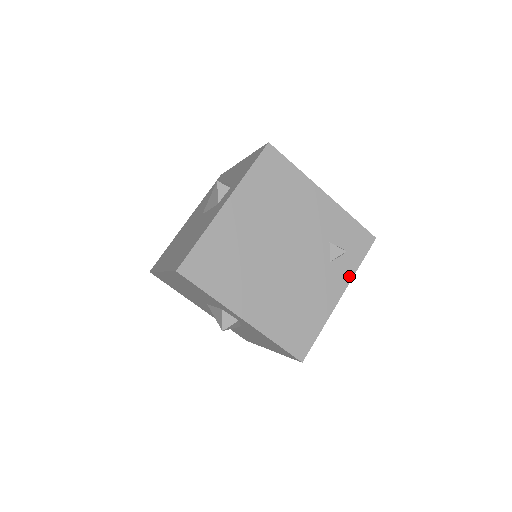
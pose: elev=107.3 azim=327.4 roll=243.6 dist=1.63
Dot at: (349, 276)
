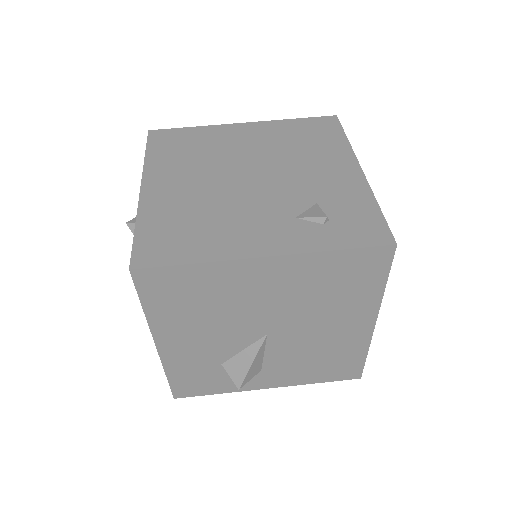
Dot at: (305, 248)
